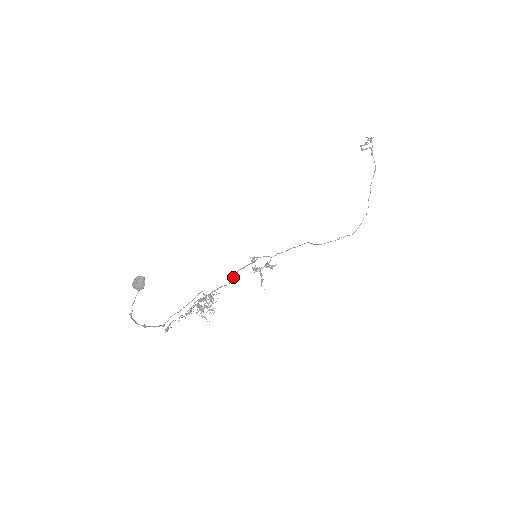
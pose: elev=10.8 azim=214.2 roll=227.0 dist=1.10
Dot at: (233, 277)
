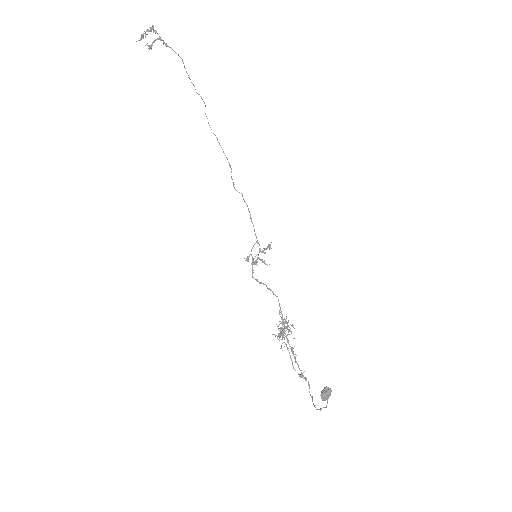
Dot at: occluded
